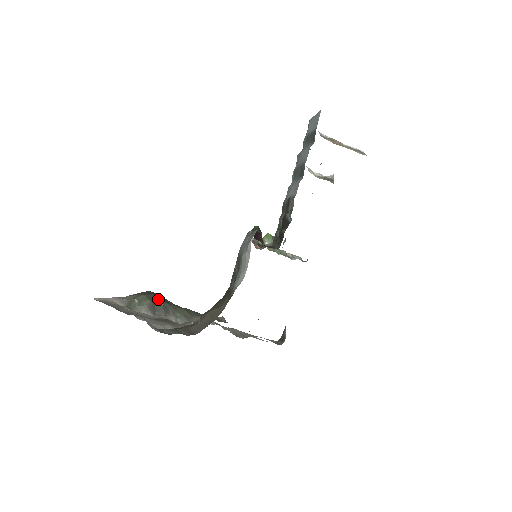
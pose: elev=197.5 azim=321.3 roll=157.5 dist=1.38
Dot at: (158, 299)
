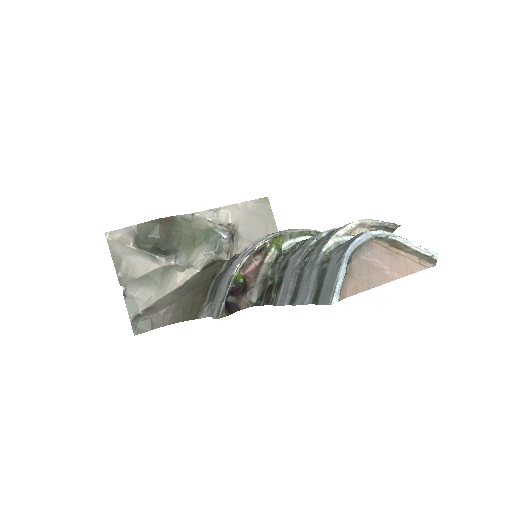
Dot at: (161, 244)
